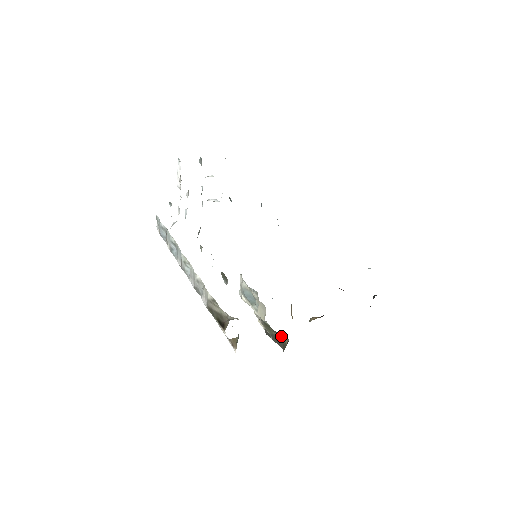
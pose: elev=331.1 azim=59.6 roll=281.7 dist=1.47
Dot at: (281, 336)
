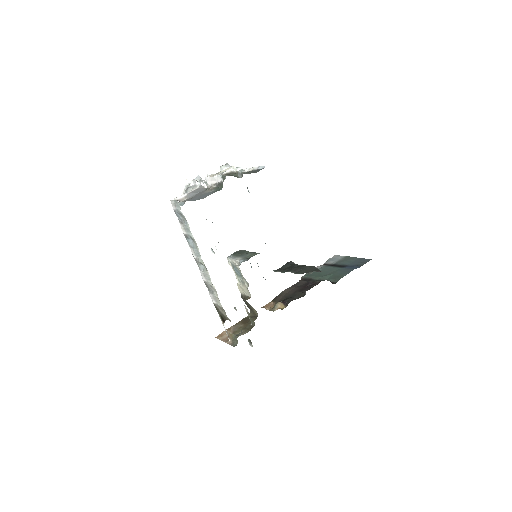
Dot at: (253, 308)
